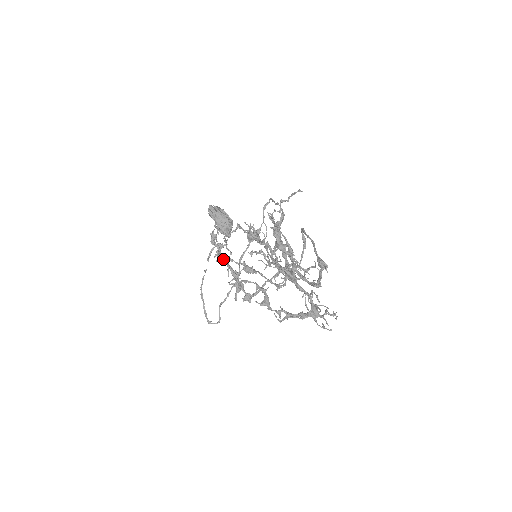
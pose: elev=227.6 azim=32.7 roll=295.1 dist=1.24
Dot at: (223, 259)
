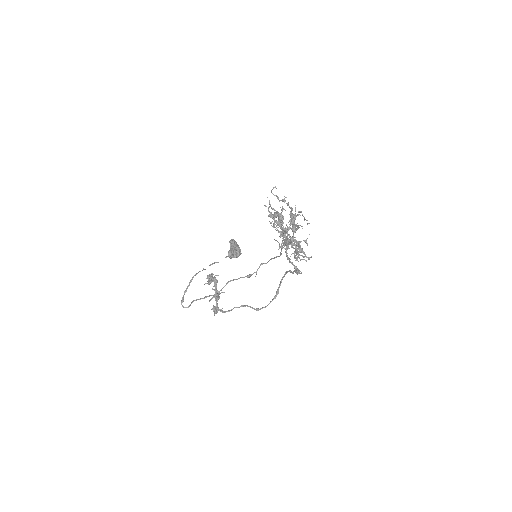
Dot at: occluded
